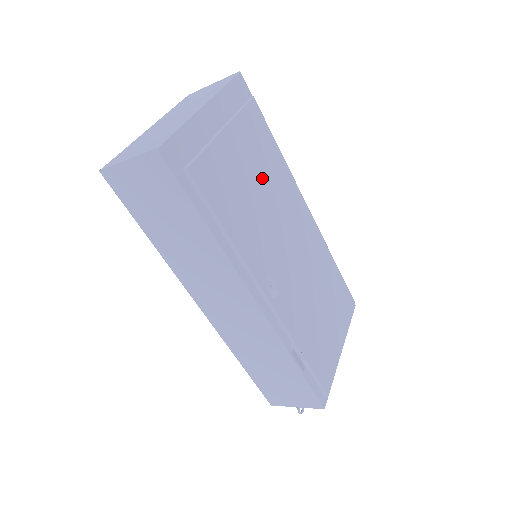
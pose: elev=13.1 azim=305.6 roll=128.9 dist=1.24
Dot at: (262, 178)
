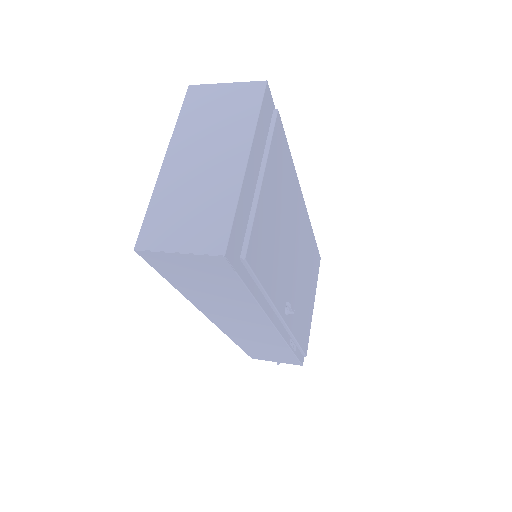
Dot at: (282, 204)
